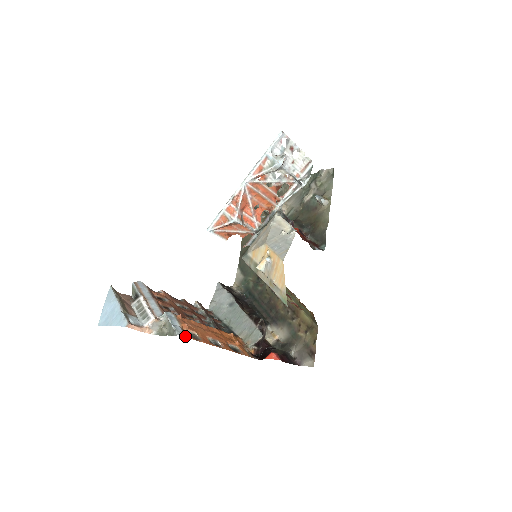
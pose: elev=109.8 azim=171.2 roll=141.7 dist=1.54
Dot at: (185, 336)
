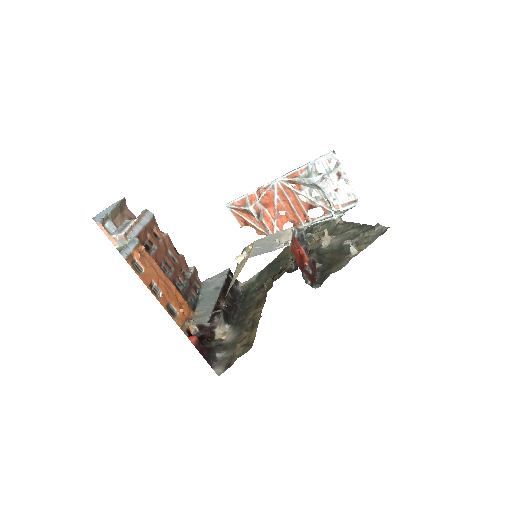
Dot at: (125, 258)
